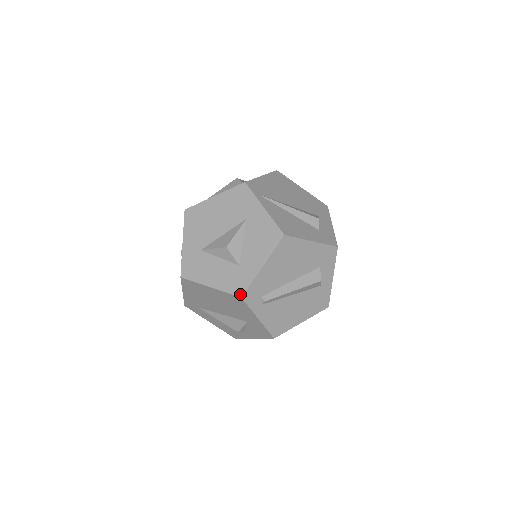
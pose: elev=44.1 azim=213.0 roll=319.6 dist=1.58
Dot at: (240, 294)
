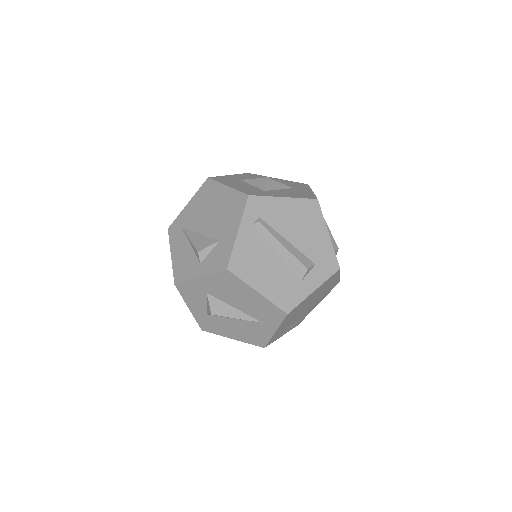
Dot at: (250, 194)
